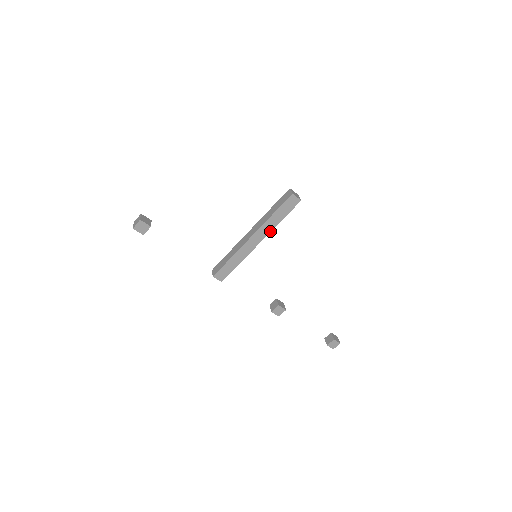
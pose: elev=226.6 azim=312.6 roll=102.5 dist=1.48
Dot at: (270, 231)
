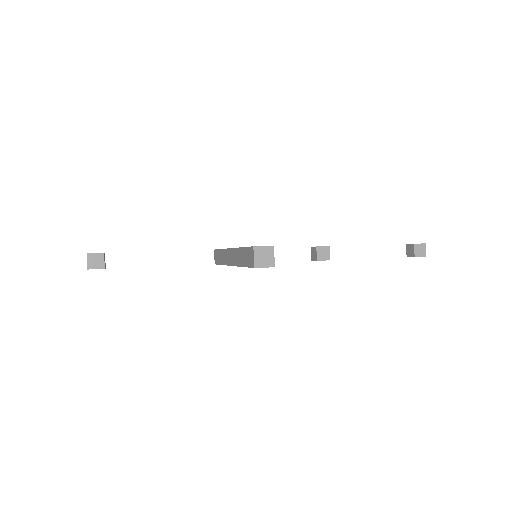
Dot at: occluded
